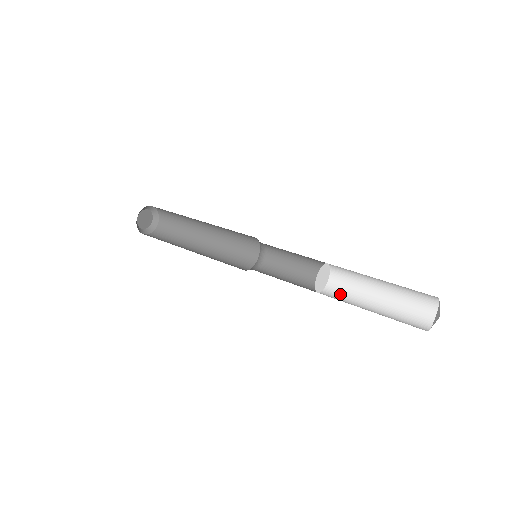
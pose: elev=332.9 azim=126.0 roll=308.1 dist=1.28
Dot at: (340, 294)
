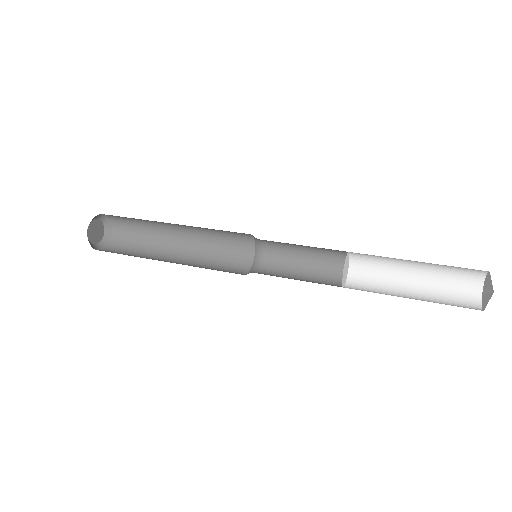
Dot at: (369, 273)
